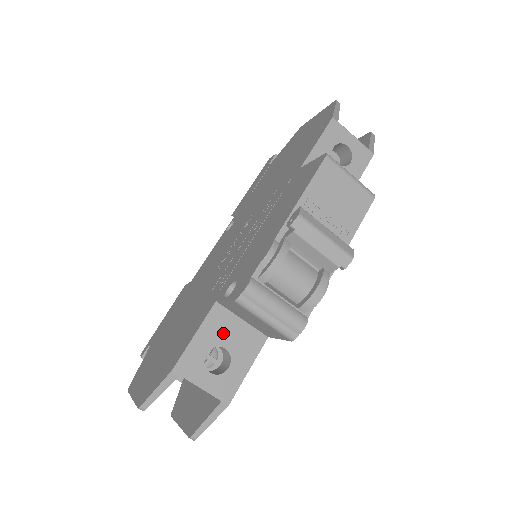
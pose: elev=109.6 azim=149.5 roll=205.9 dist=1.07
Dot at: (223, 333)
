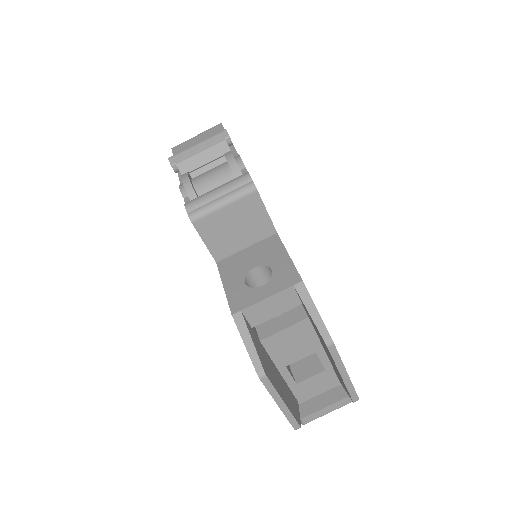
Dot at: (242, 265)
